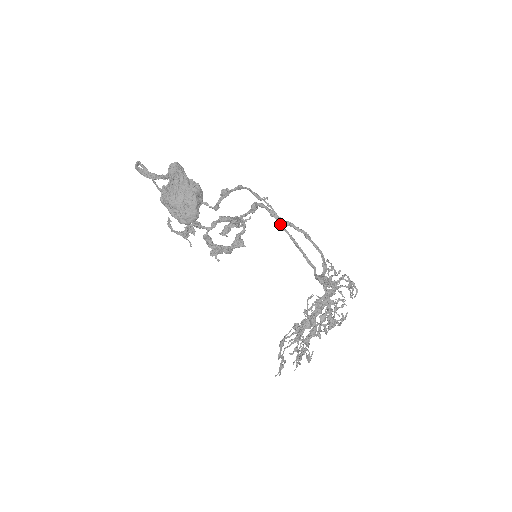
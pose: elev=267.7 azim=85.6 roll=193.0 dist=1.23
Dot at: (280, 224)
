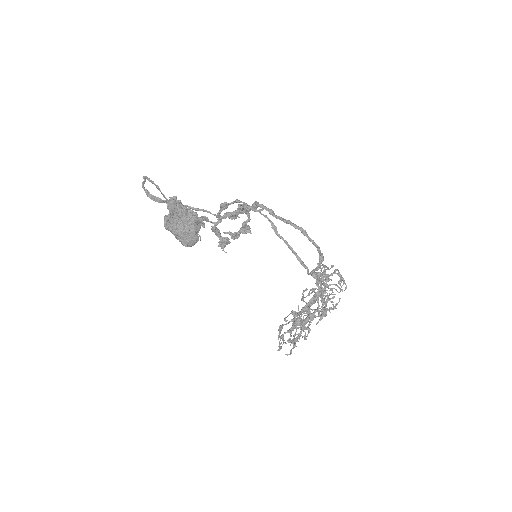
Dot at: (275, 232)
